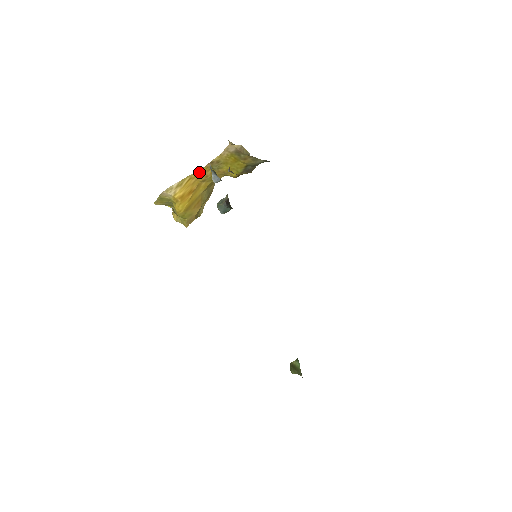
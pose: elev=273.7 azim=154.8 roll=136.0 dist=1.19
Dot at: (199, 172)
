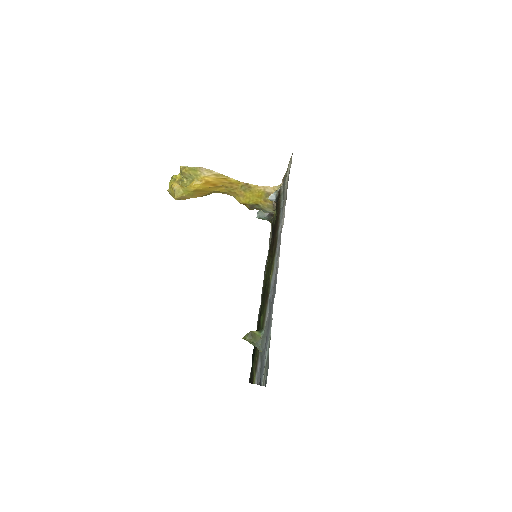
Dot at: (234, 181)
